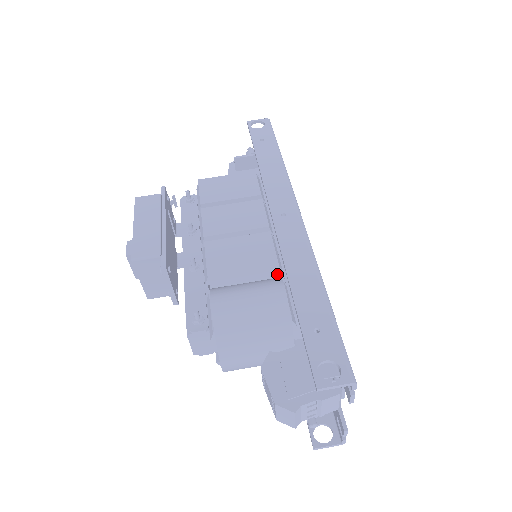
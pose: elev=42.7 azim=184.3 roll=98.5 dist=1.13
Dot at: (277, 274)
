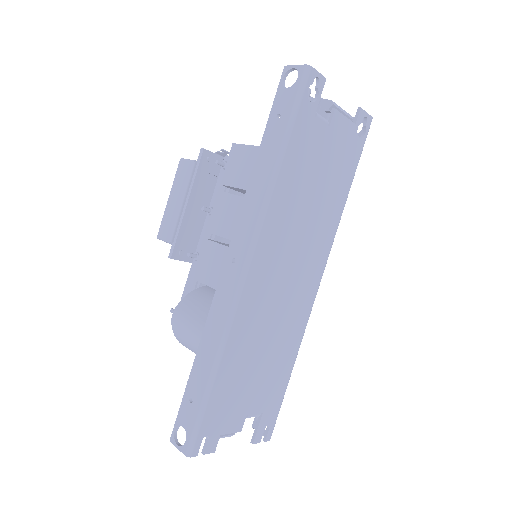
Dot at: occluded
